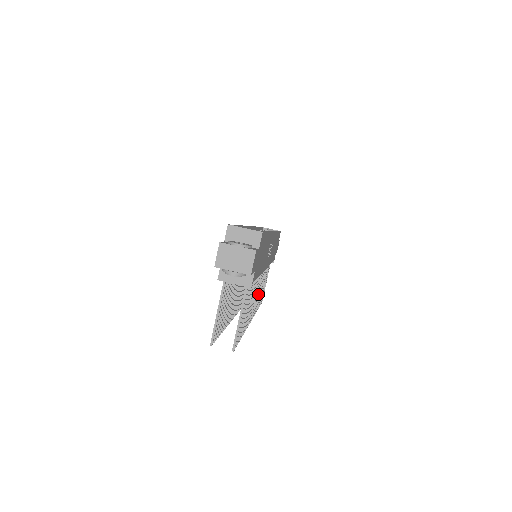
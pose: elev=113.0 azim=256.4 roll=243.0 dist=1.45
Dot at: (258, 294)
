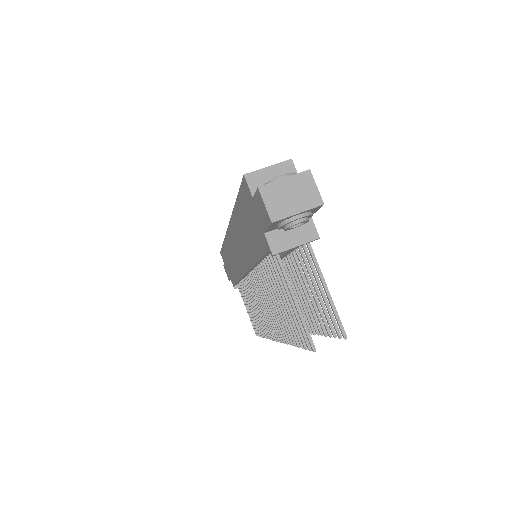
Dot at: occluded
